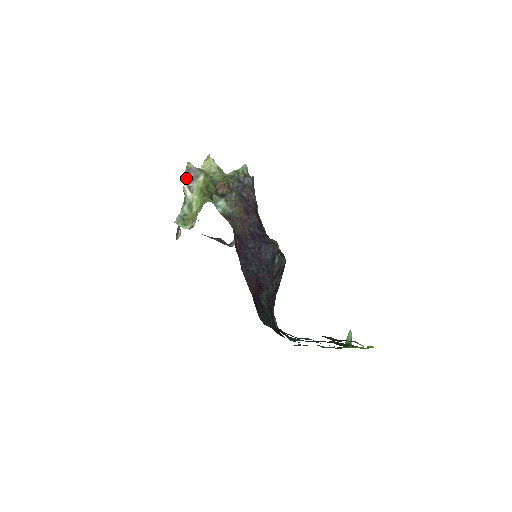
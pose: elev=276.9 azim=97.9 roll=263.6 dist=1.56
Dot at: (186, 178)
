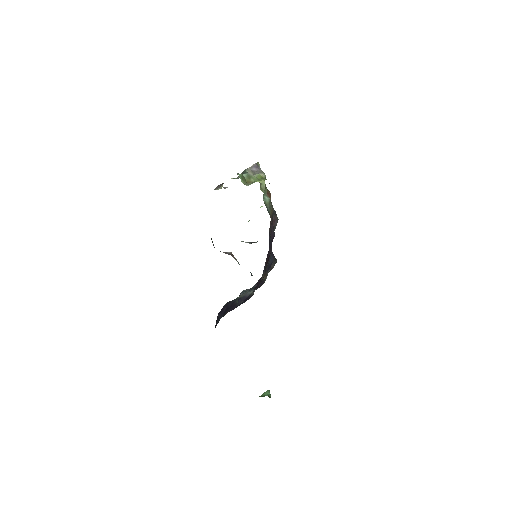
Dot at: (252, 167)
